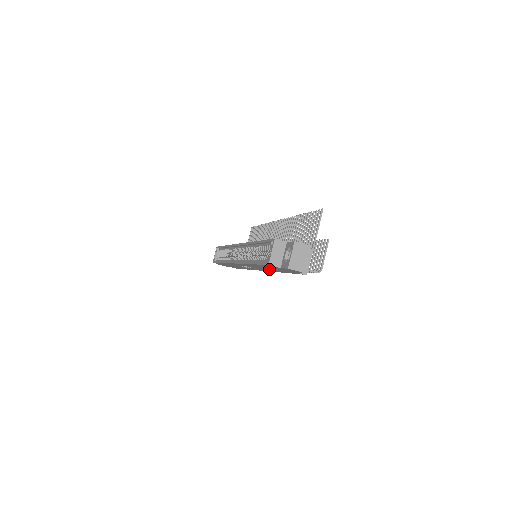
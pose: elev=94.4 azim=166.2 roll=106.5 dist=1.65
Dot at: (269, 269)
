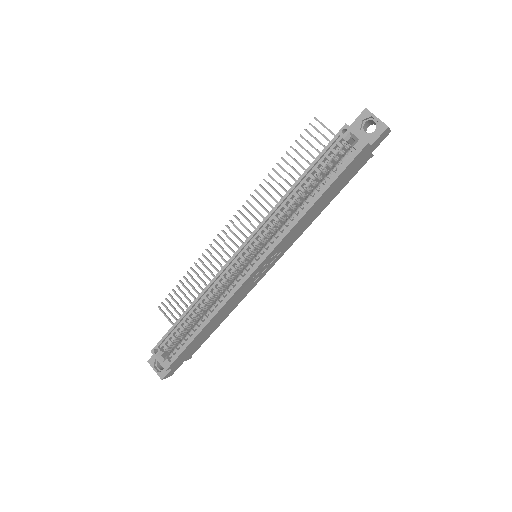
Dot at: (318, 209)
